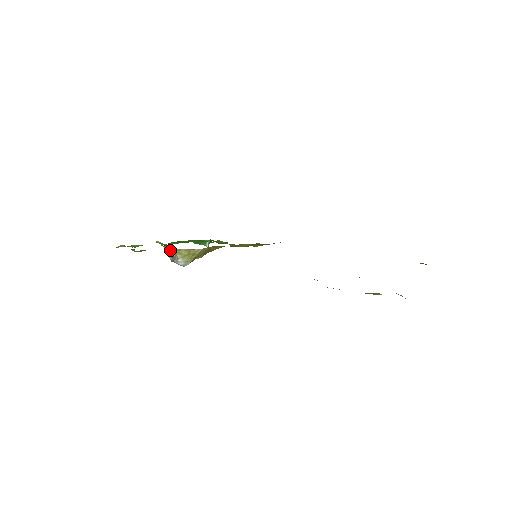
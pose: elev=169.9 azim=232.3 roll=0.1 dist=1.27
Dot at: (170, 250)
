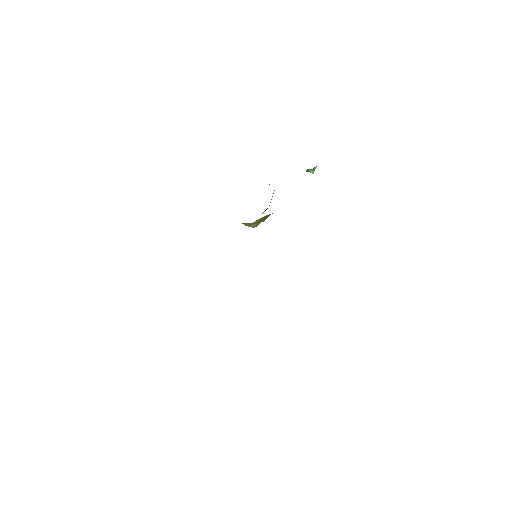
Dot at: occluded
